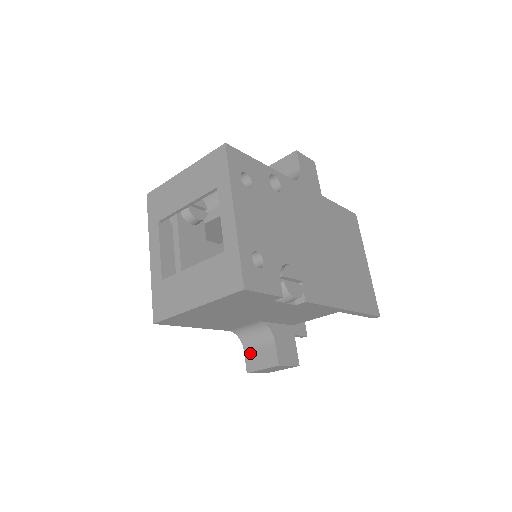
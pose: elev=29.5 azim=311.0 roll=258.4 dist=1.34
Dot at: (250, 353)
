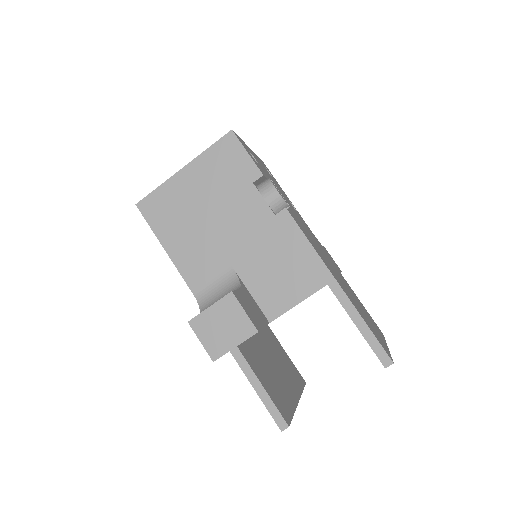
Dot at: occluded
